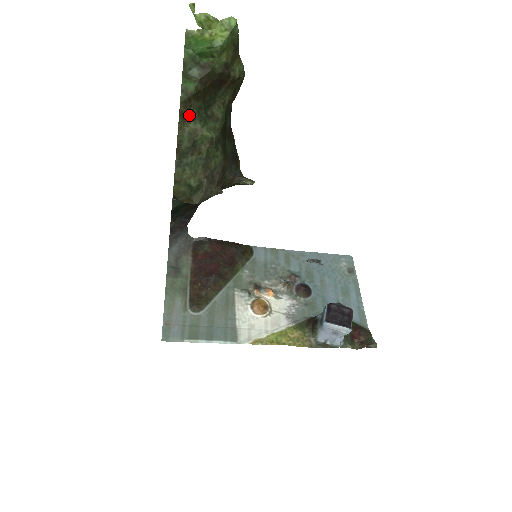
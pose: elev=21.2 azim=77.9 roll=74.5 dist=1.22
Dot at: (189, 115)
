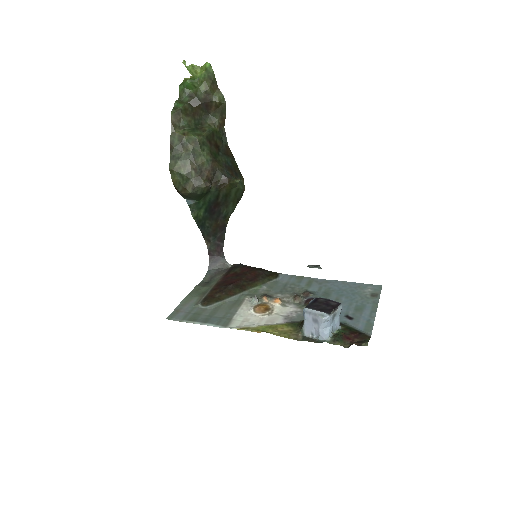
Dot at: (180, 125)
